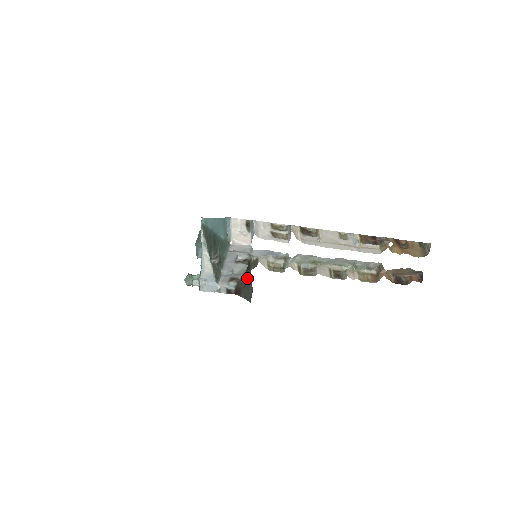
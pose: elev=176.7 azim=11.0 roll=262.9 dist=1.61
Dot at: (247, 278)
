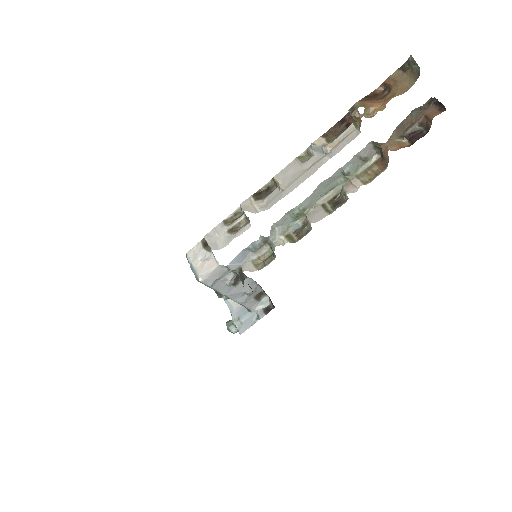
Dot at: occluded
